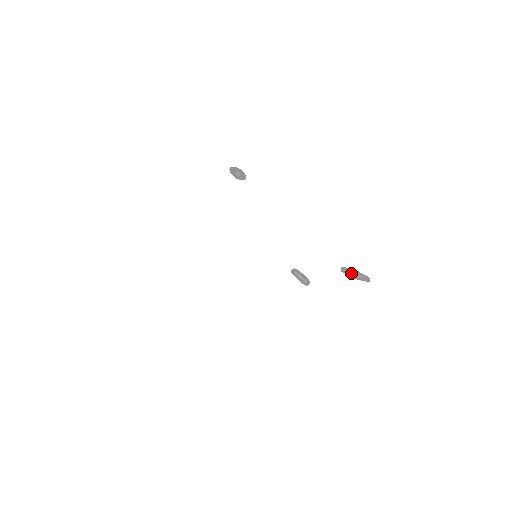
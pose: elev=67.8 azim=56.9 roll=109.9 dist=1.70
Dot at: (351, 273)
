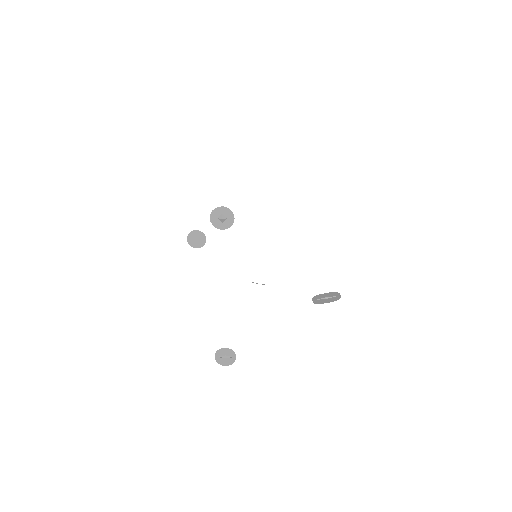
Dot at: occluded
